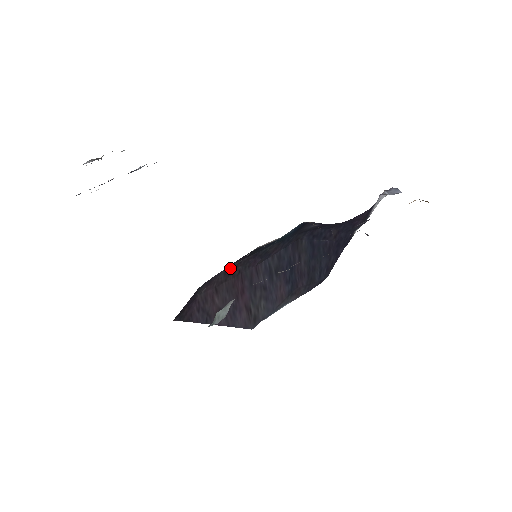
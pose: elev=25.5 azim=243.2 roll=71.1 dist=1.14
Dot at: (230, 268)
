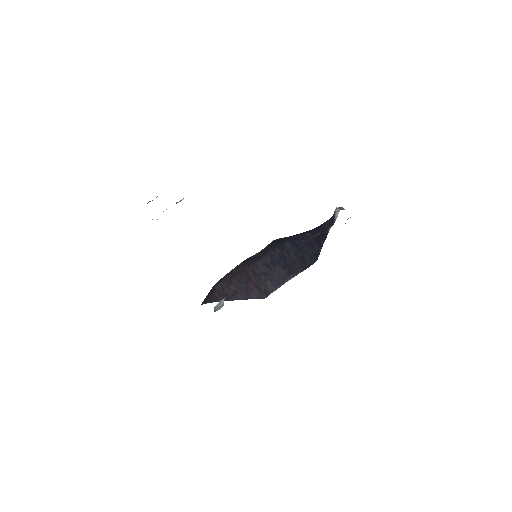
Dot at: (234, 270)
